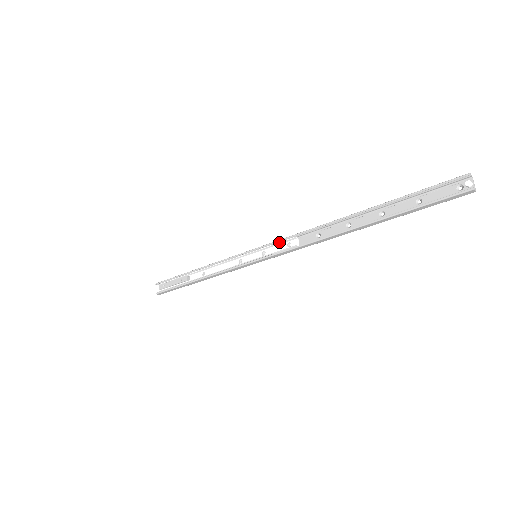
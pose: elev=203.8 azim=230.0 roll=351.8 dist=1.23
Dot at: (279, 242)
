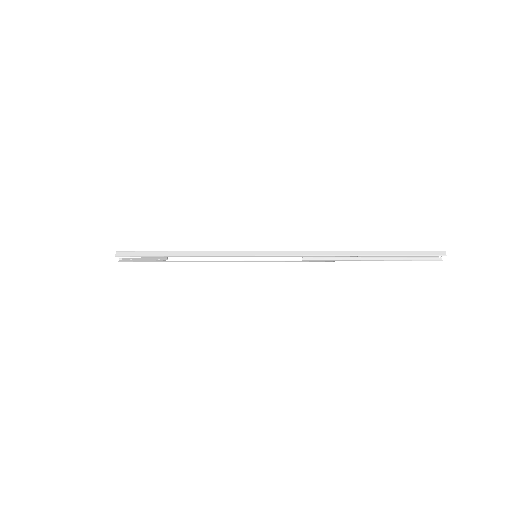
Dot at: occluded
